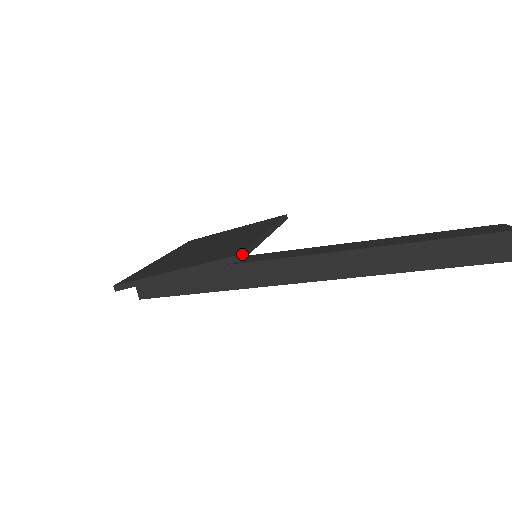
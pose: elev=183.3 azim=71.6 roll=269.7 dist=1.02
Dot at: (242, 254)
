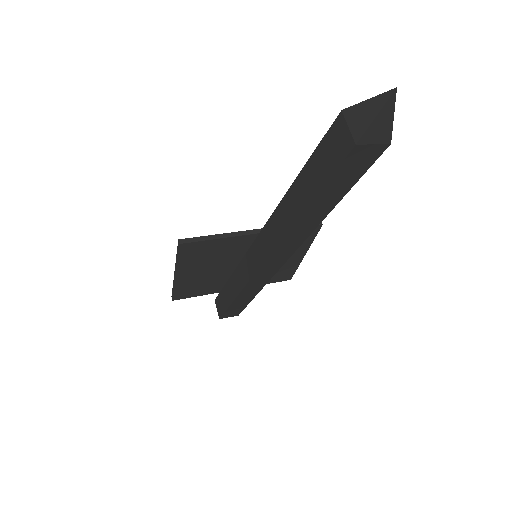
Dot at: (184, 240)
